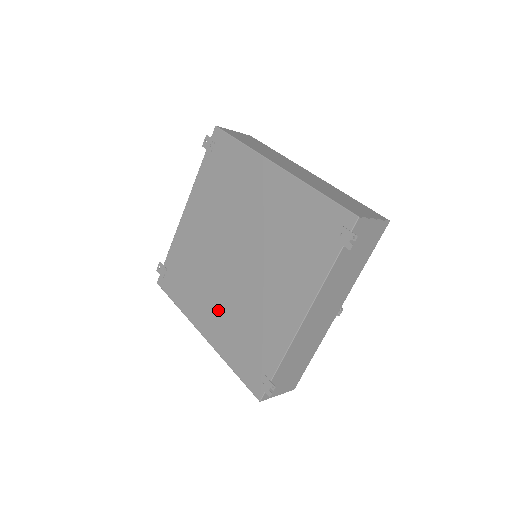
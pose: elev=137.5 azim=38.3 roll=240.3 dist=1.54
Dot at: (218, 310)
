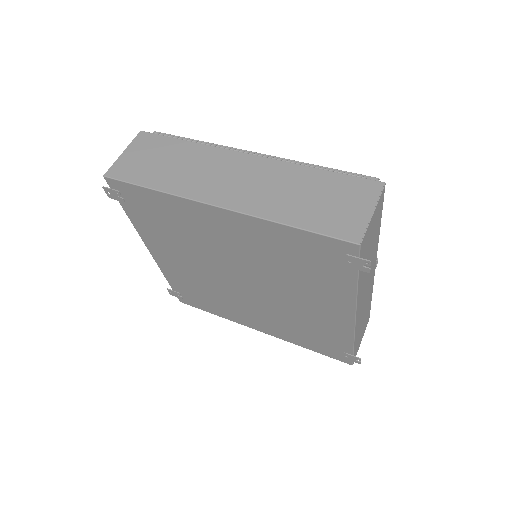
Dot at: (260, 317)
